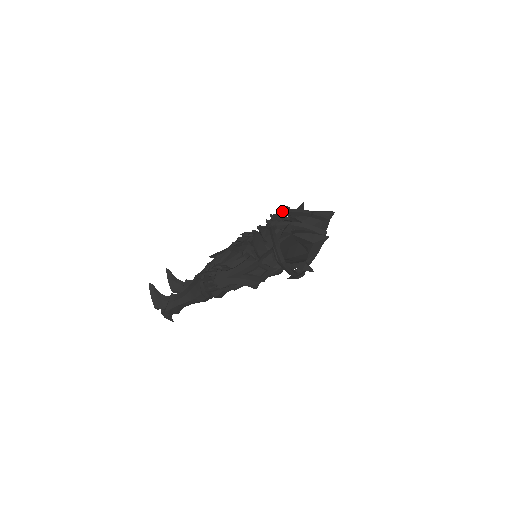
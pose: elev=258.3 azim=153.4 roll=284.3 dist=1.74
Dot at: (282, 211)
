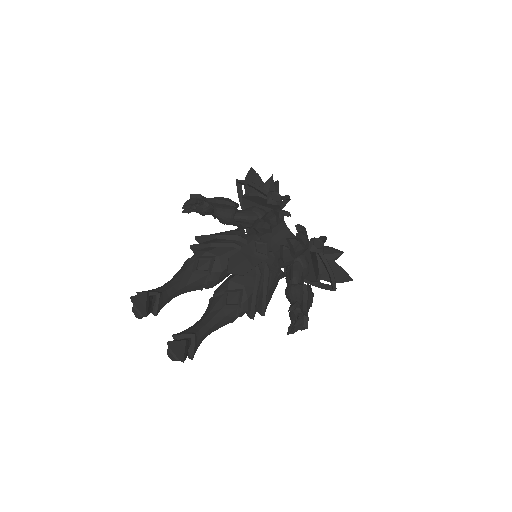
Dot at: occluded
